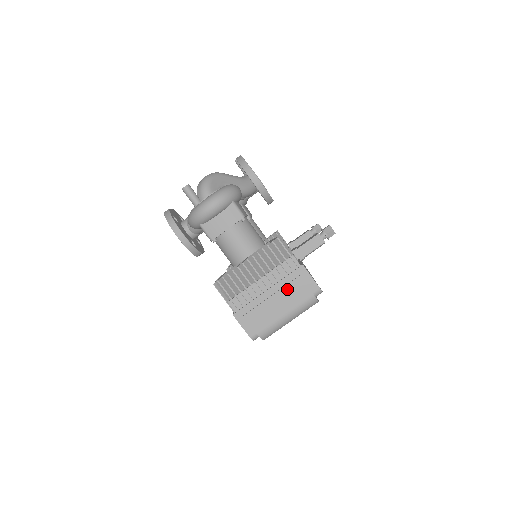
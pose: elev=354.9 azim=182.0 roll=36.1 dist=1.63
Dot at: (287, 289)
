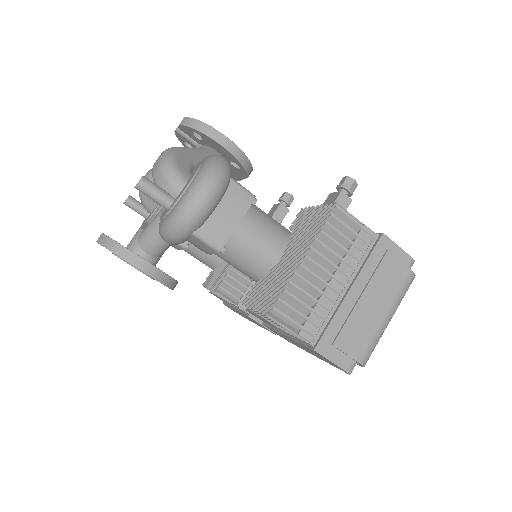
Dot at: (378, 277)
